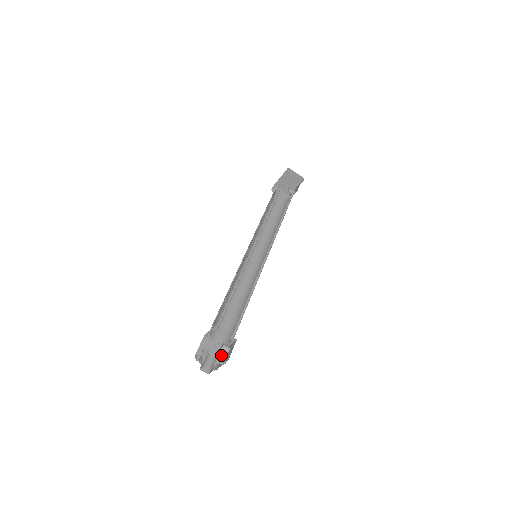
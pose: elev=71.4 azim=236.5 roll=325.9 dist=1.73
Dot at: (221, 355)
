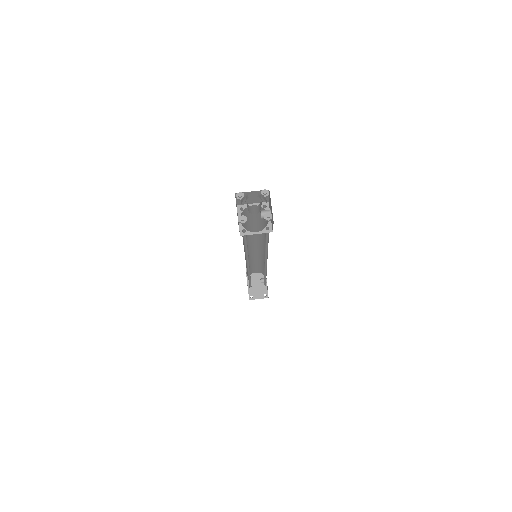
Dot at: occluded
